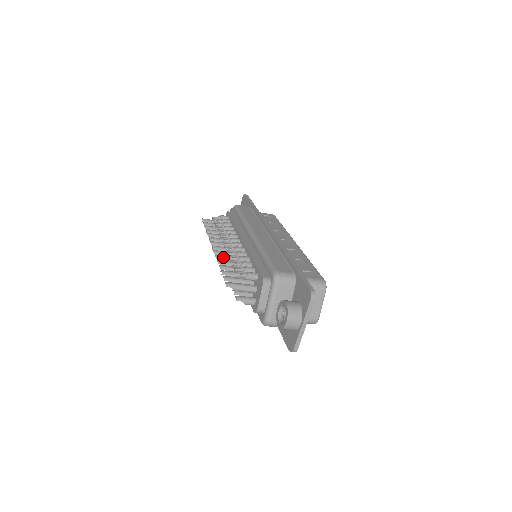
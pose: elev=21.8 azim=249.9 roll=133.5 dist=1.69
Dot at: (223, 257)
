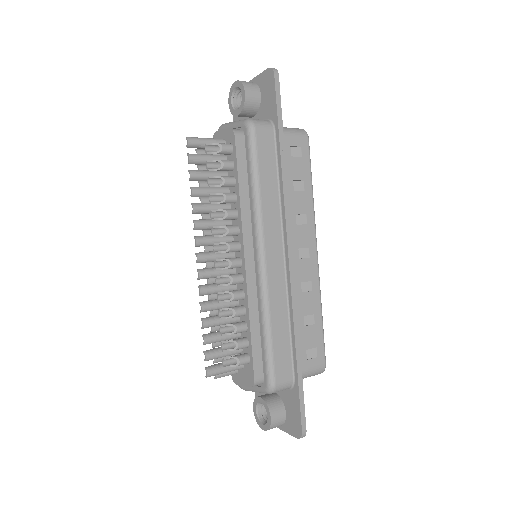
Dot at: (210, 292)
